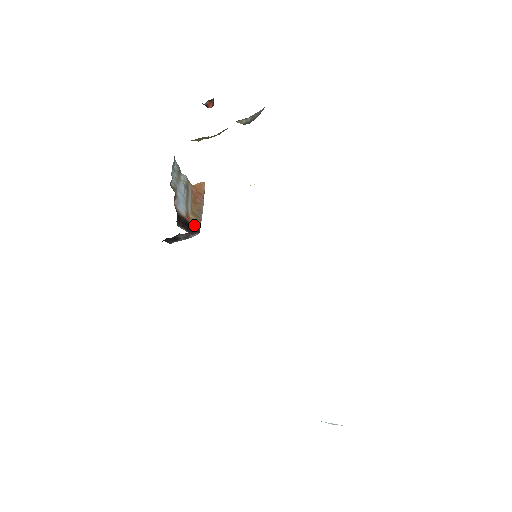
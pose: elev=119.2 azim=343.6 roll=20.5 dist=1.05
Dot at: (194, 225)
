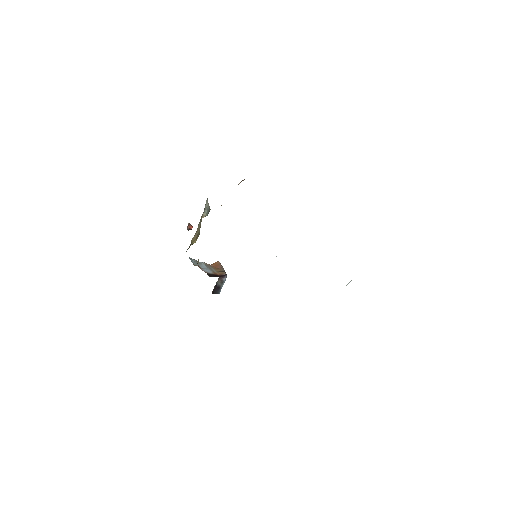
Dot at: (222, 275)
